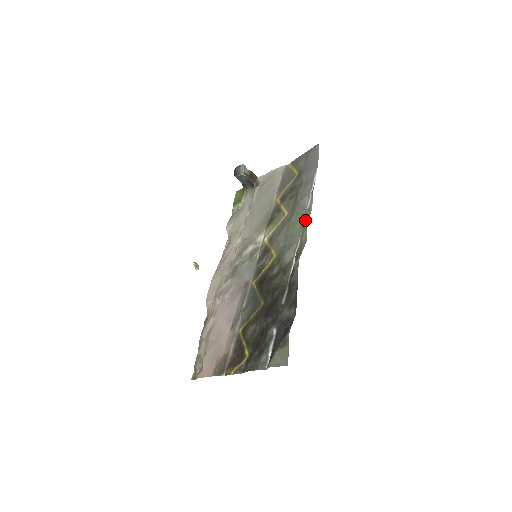
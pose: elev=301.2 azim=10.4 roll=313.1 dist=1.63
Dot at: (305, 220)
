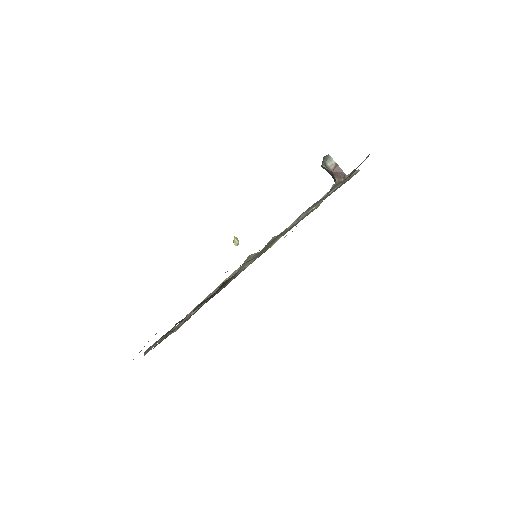
Dot at: occluded
